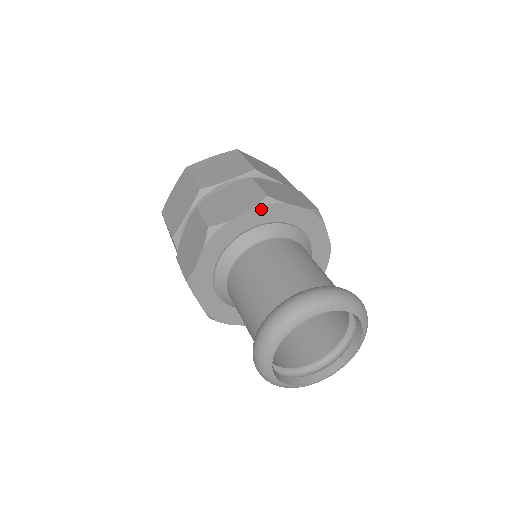
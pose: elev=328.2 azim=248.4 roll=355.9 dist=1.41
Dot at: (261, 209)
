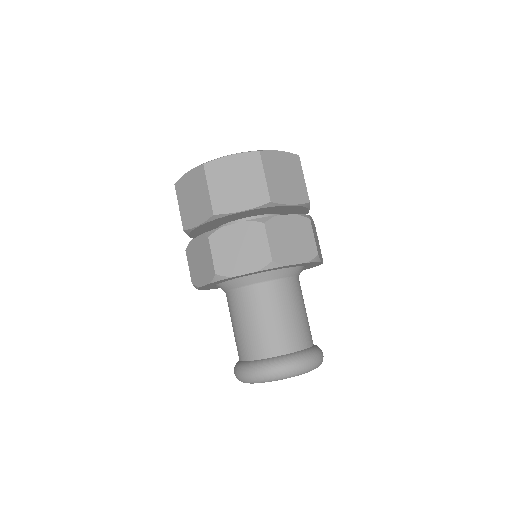
Dot at: (264, 270)
